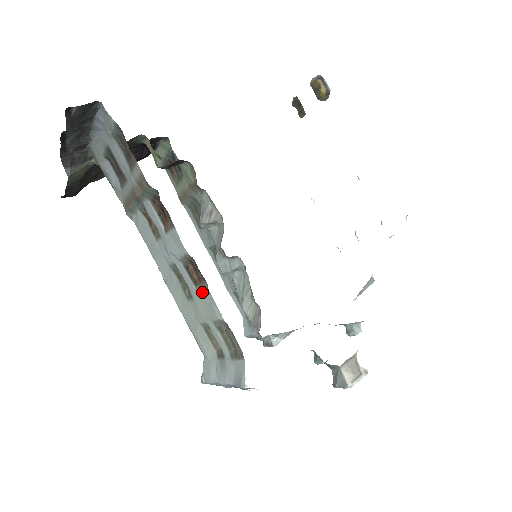
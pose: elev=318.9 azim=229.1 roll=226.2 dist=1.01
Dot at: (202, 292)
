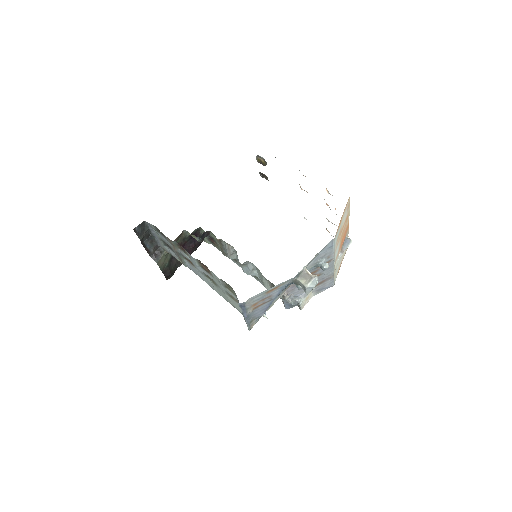
Dot at: occluded
